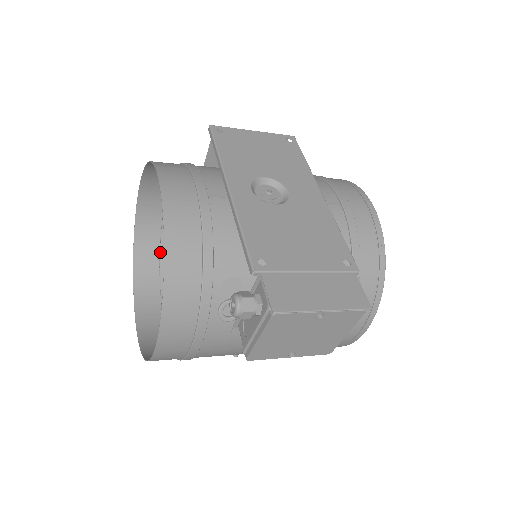
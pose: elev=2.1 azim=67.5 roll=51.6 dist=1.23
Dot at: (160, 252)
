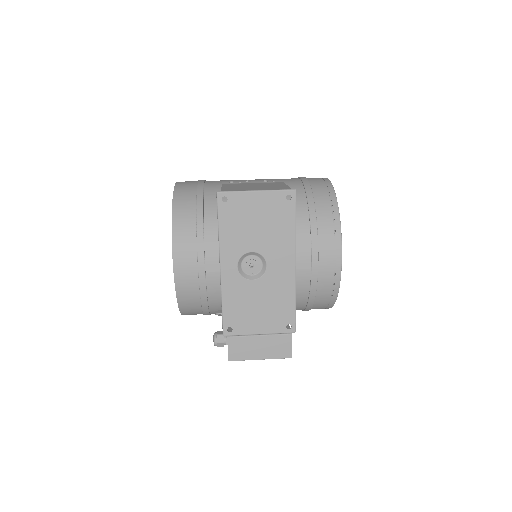
Dot at: occluded
